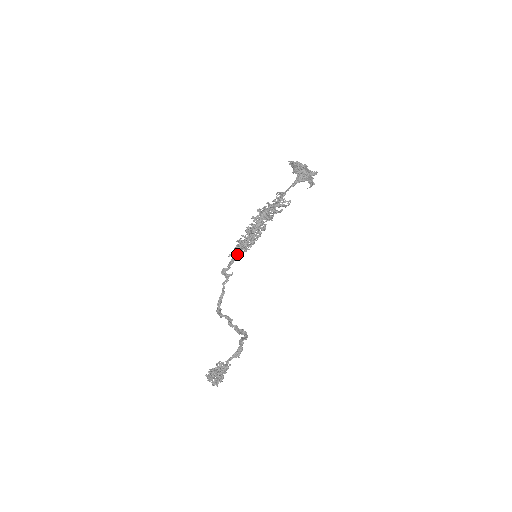
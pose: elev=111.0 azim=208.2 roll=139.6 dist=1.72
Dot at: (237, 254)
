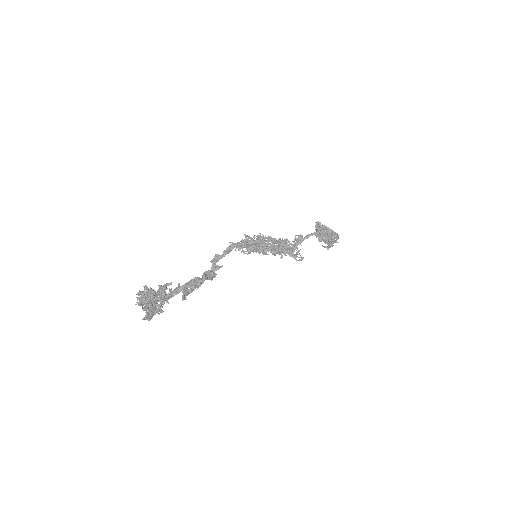
Dot at: (240, 244)
